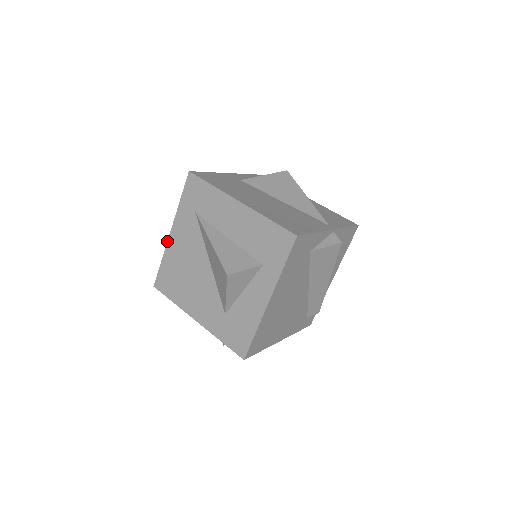
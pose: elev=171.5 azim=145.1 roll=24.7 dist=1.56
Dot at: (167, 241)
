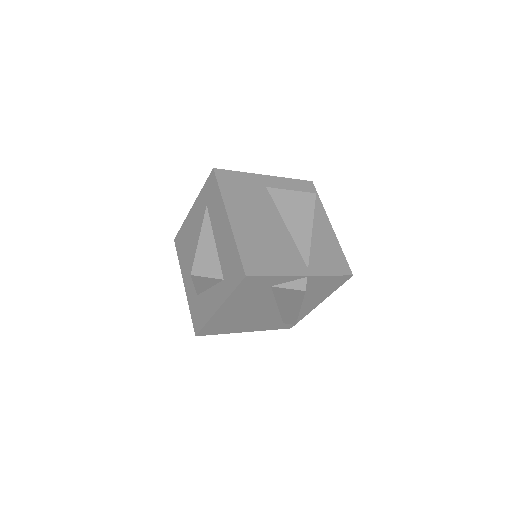
Dot at: occluded
